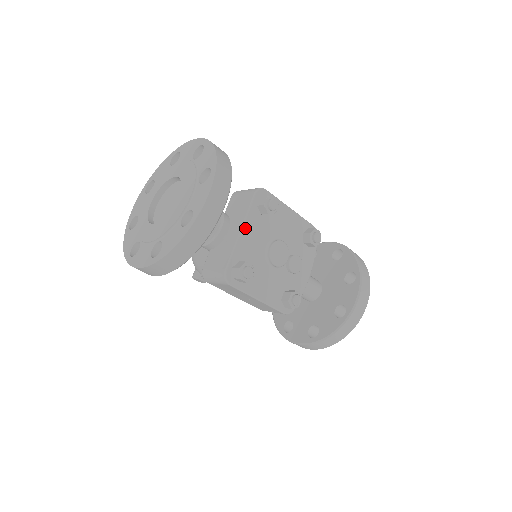
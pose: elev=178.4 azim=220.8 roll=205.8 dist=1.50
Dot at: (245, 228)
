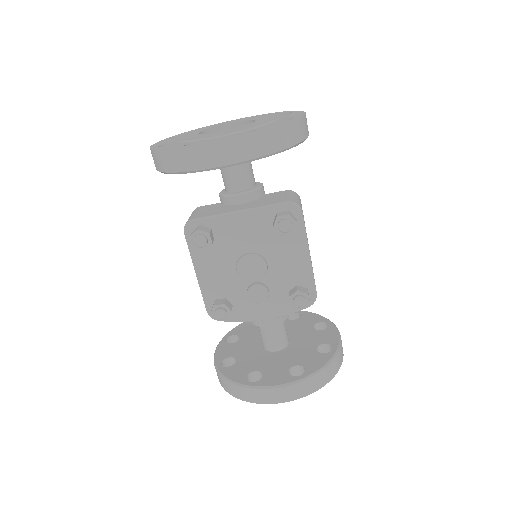
Dot at: (246, 214)
